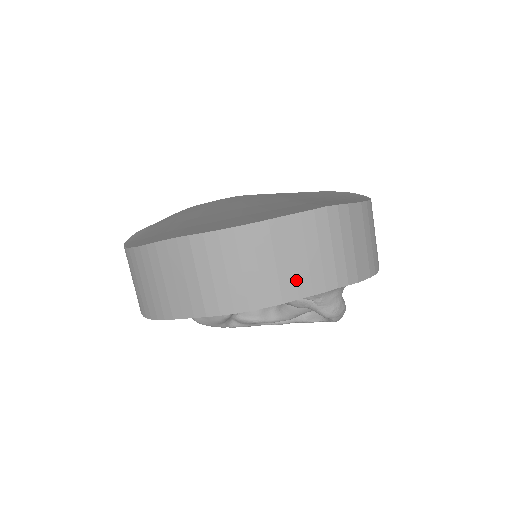
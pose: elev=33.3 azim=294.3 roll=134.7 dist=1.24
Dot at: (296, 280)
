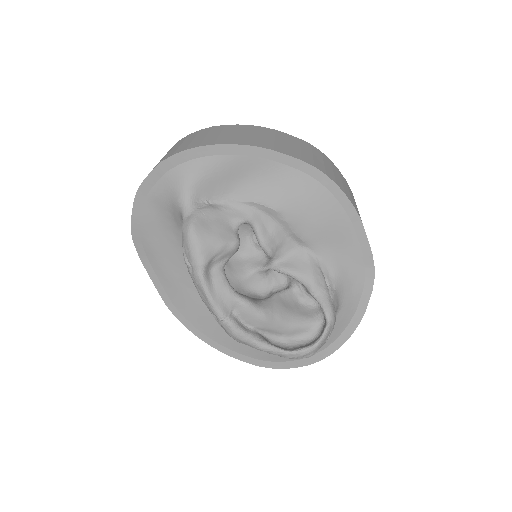
Dot at: occluded
